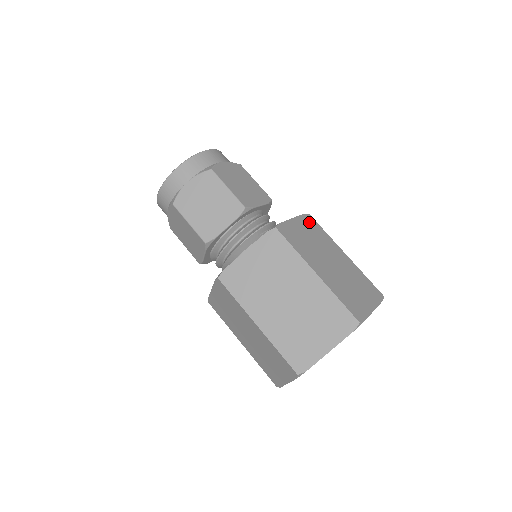
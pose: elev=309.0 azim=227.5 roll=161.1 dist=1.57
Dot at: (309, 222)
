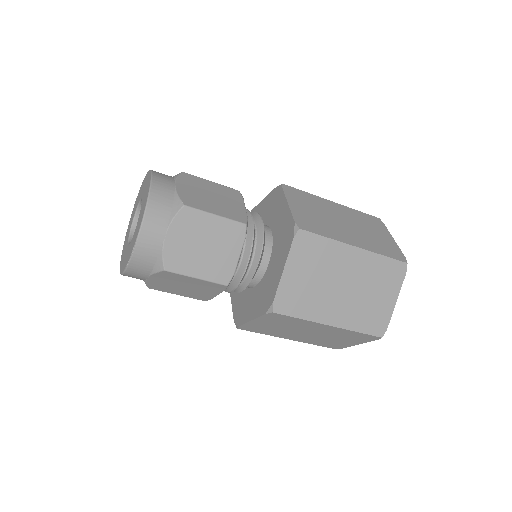
Dot at: (294, 194)
